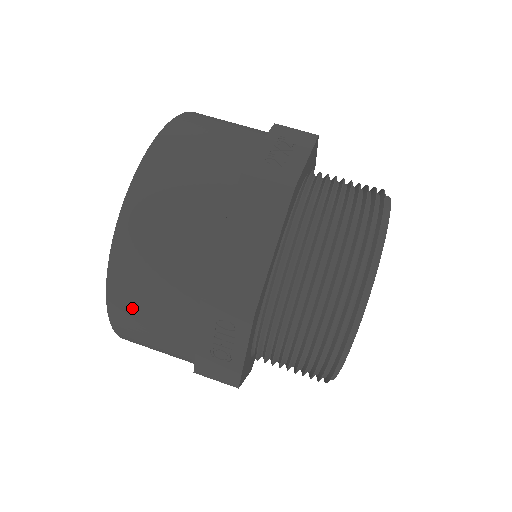
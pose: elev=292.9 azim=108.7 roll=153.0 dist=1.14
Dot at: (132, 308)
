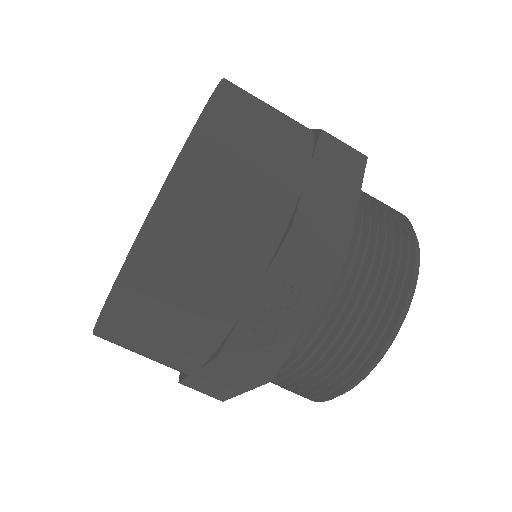
Dot at: occluded
